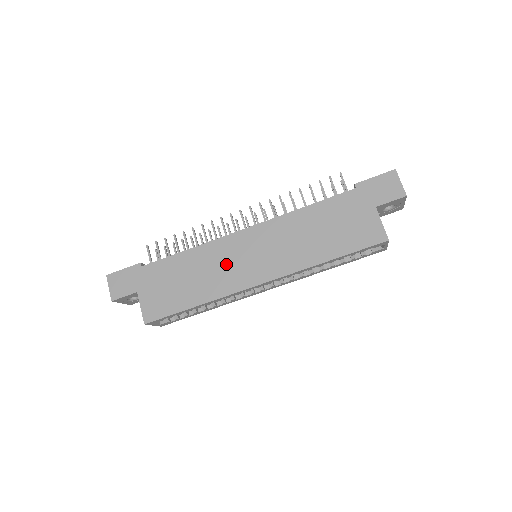
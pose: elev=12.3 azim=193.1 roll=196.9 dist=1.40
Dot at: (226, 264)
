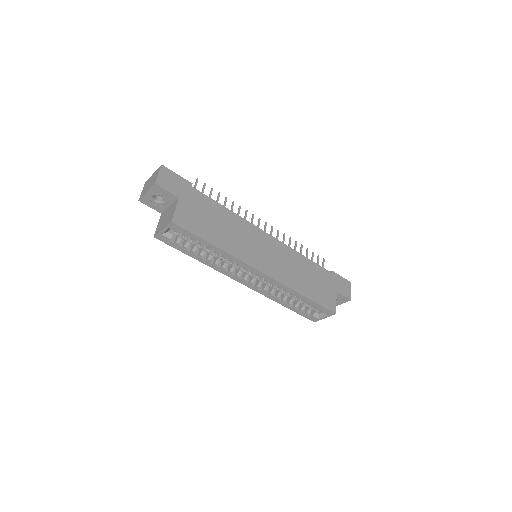
Dot at: (248, 241)
